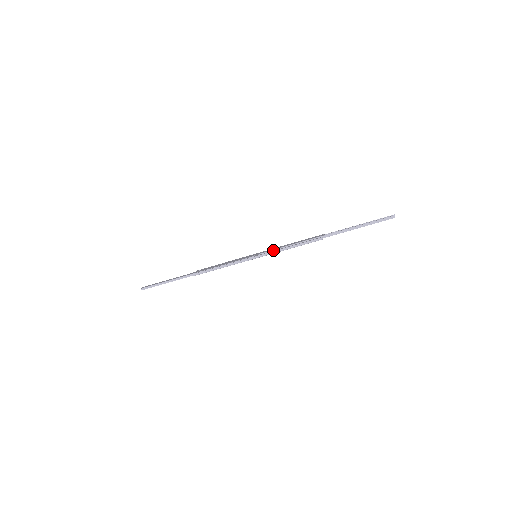
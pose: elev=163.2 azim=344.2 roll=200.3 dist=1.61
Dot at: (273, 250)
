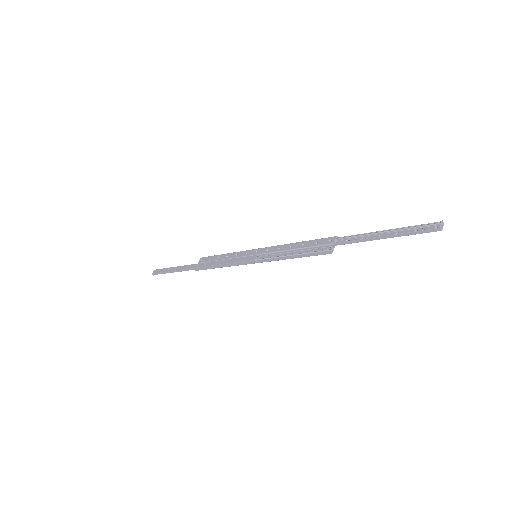
Dot at: (274, 253)
